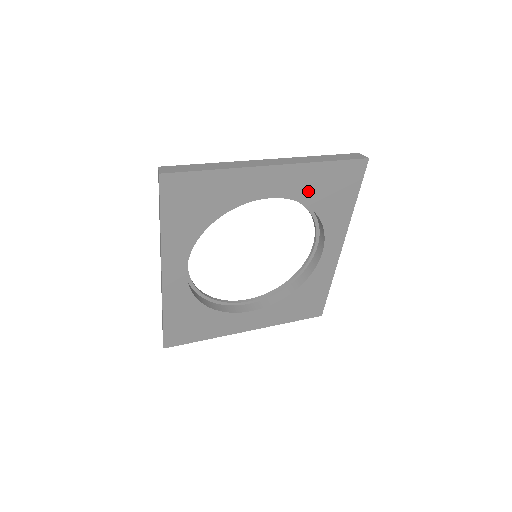
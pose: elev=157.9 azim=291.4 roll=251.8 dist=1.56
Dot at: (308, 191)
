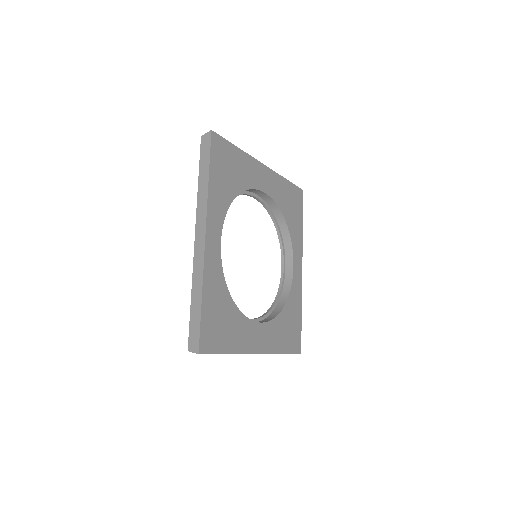
Dot at: (281, 199)
